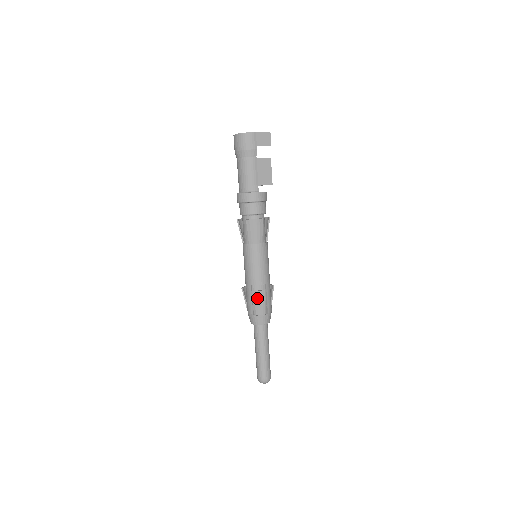
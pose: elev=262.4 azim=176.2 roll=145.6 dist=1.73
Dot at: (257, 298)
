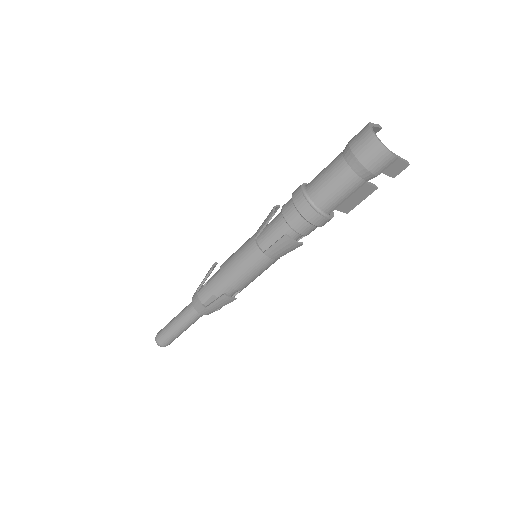
Dot at: (222, 300)
